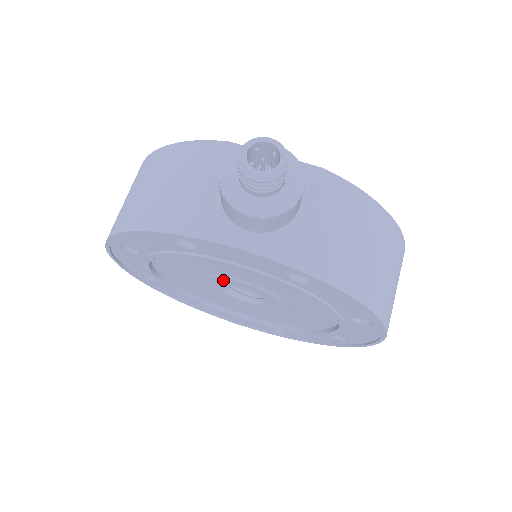
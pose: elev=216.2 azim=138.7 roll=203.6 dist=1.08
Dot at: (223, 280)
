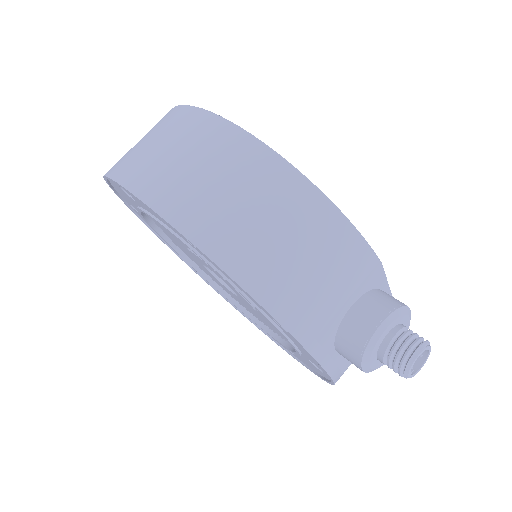
Dot at: (233, 288)
